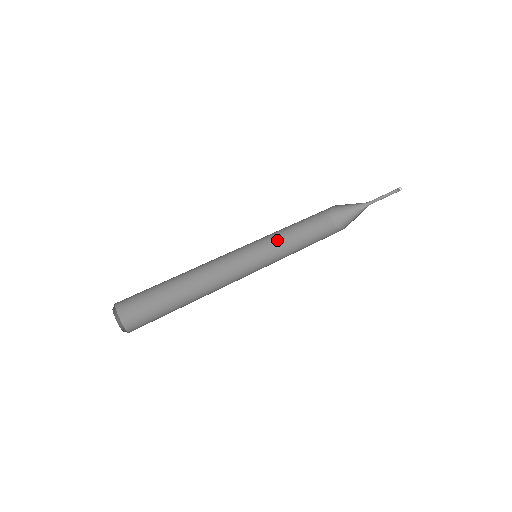
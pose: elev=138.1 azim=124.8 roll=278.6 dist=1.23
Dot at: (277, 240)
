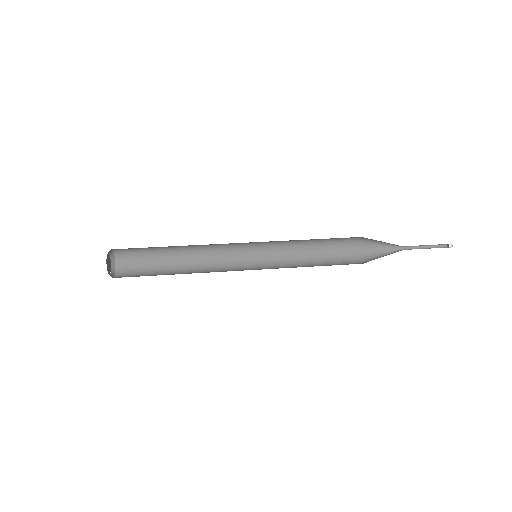
Dot at: (288, 249)
